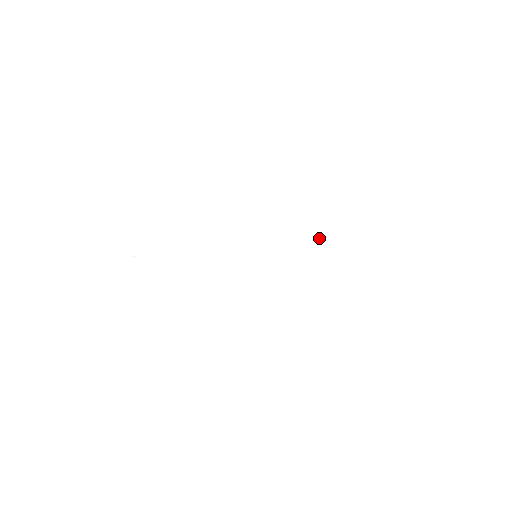
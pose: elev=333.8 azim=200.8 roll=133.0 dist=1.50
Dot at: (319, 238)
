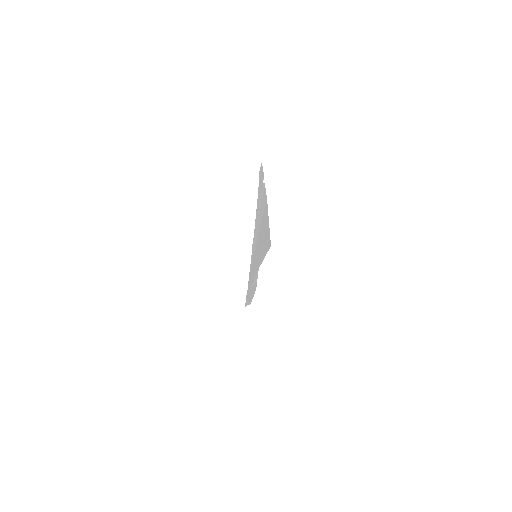
Dot at: (260, 206)
